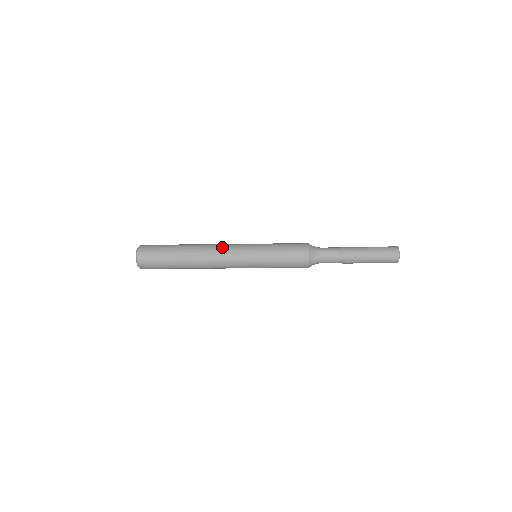
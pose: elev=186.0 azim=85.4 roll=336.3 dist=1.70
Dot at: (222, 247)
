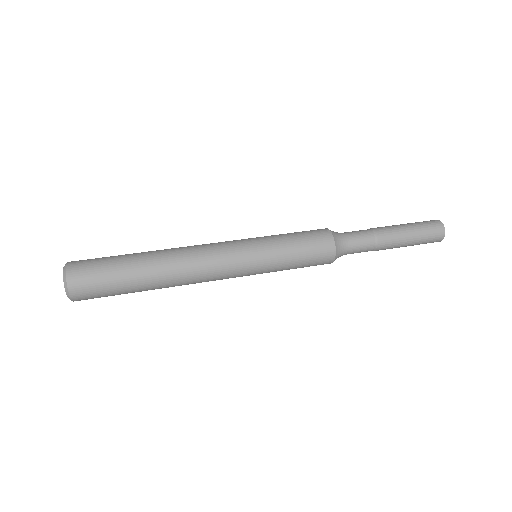
Dot at: (206, 245)
